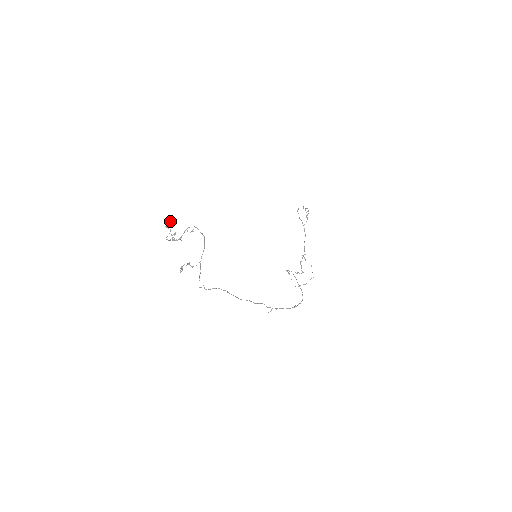
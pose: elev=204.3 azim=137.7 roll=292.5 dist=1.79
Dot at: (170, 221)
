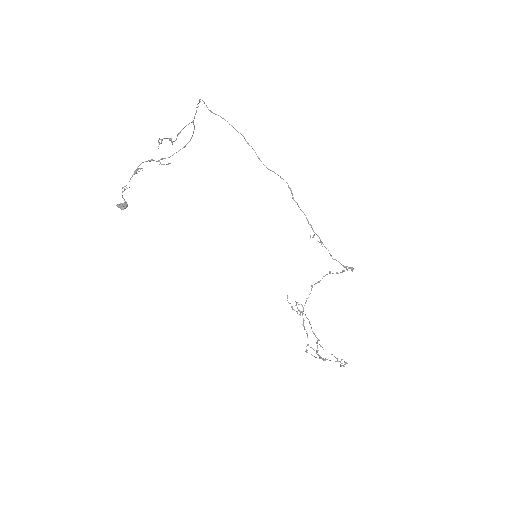
Dot at: (124, 204)
